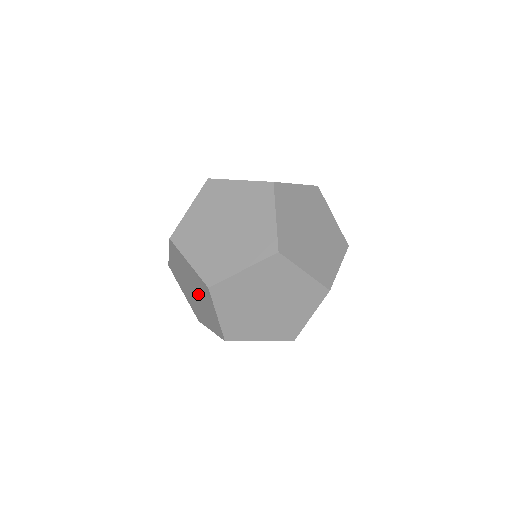
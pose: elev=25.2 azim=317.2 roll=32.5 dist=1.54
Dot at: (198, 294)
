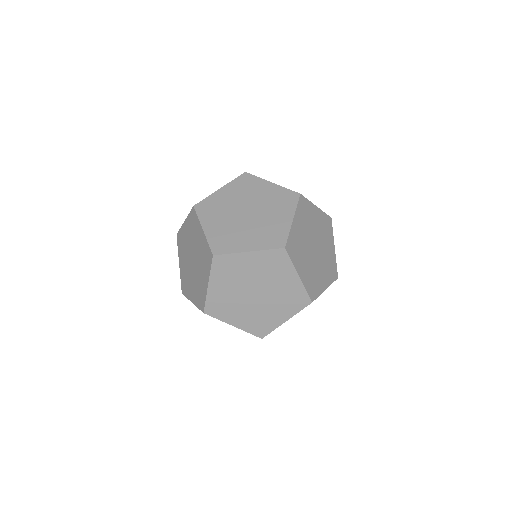
Dot at: occluded
